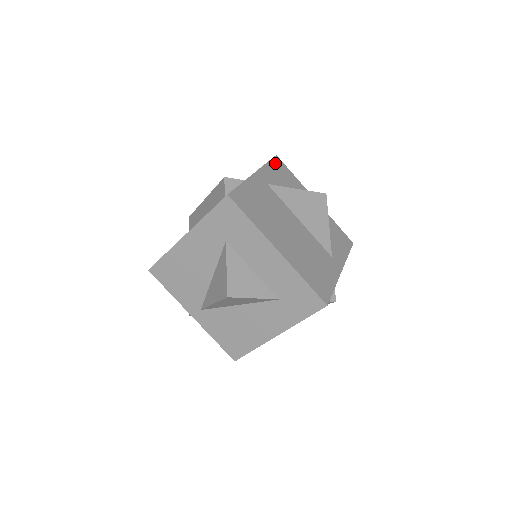
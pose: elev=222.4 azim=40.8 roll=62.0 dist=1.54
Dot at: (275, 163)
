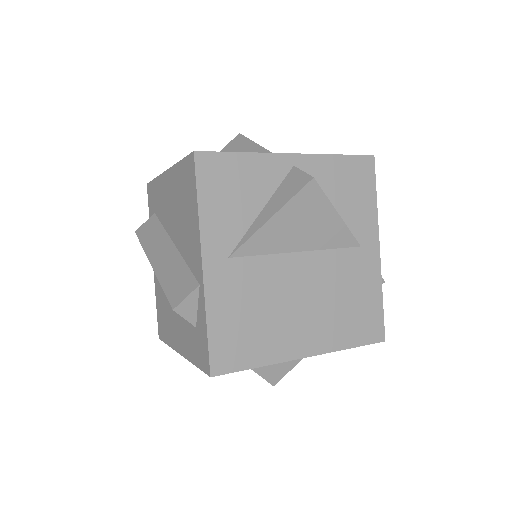
Dot at: (205, 180)
